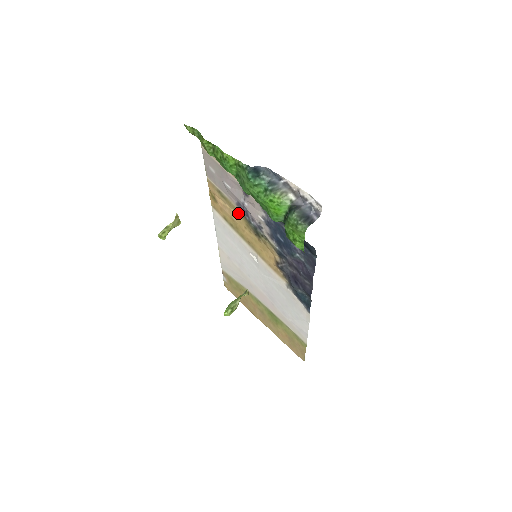
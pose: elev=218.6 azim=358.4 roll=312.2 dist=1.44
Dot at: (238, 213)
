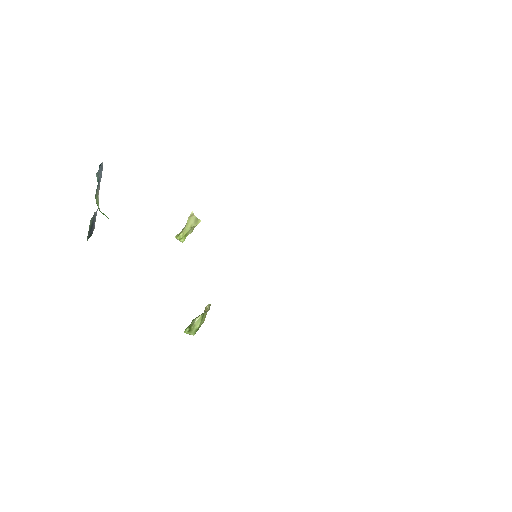
Dot at: occluded
